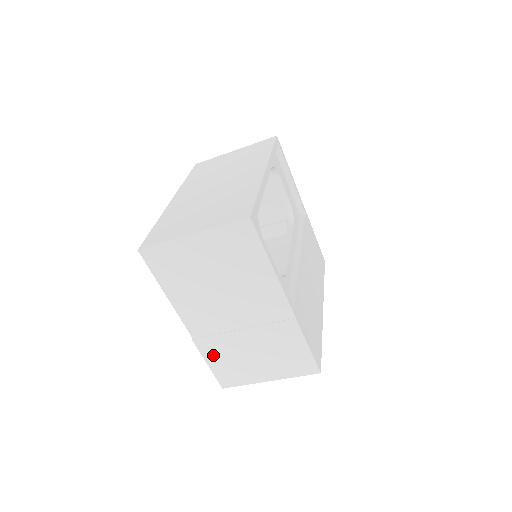
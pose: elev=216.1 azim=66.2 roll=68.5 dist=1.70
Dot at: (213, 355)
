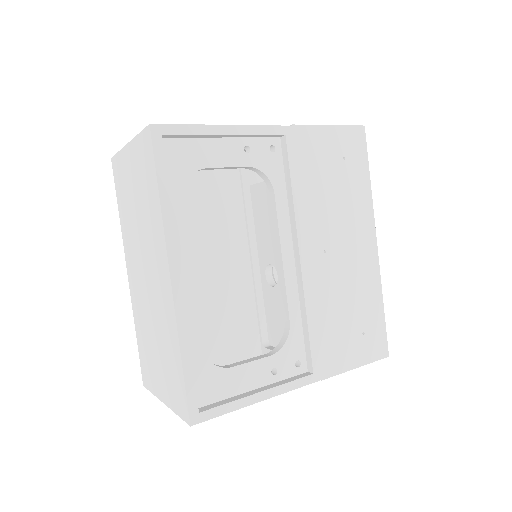
Dot at: occluded
